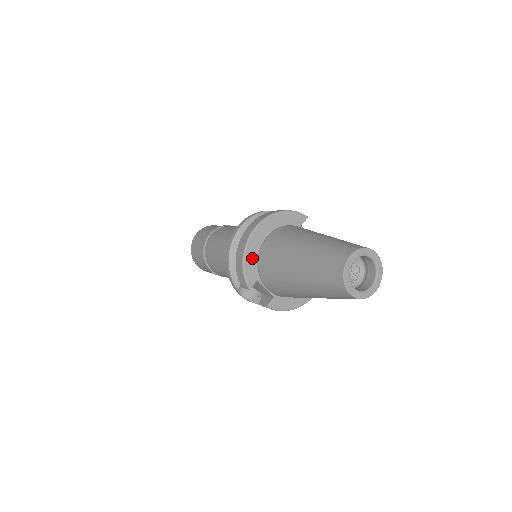
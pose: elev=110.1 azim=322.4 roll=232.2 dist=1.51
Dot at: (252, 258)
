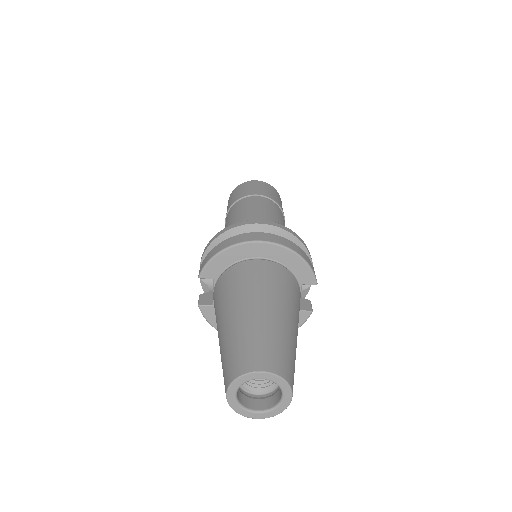
Dot at: (229, 259)
